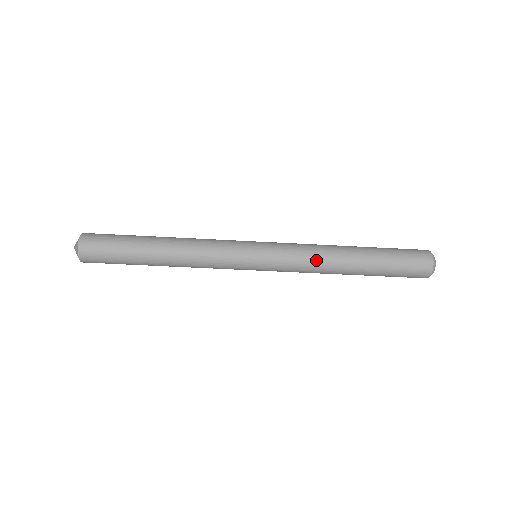
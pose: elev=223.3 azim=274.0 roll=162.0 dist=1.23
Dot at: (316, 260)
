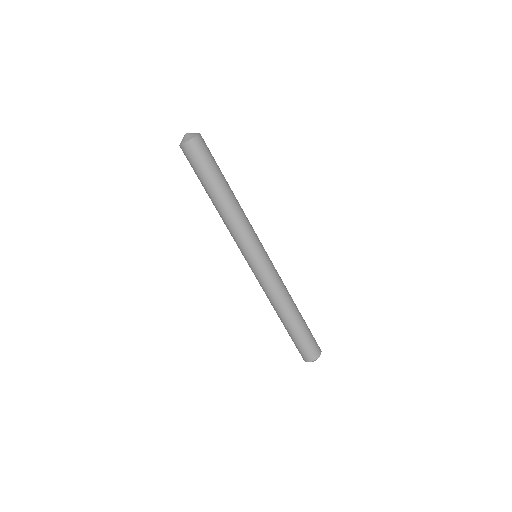
Dot at: (283, 291)
